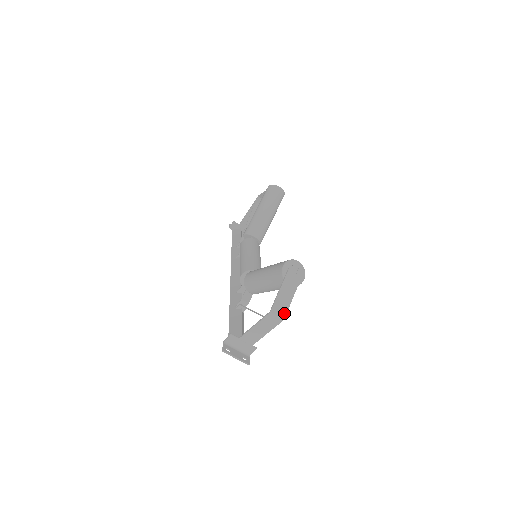
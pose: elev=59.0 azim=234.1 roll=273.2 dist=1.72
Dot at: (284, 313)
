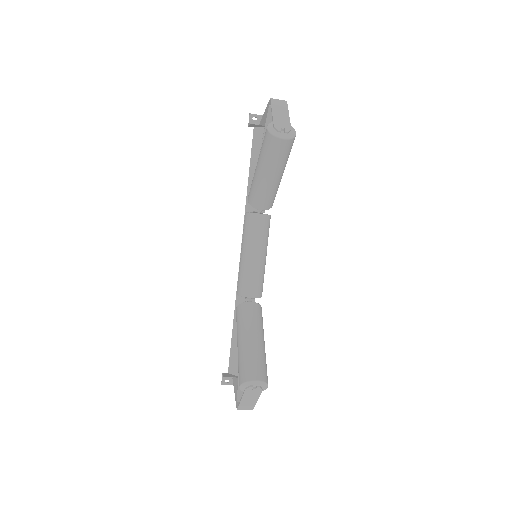
Dot at: (251, 408)
